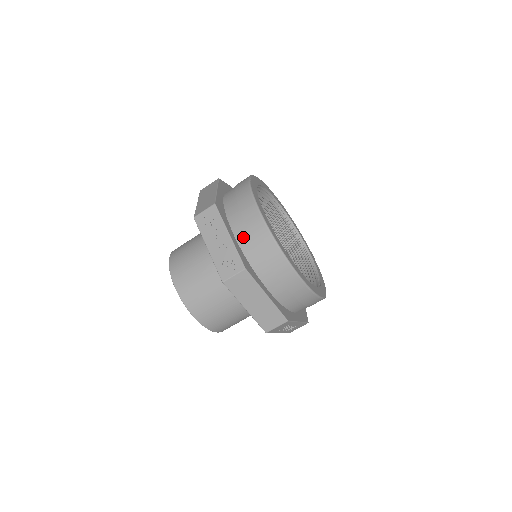
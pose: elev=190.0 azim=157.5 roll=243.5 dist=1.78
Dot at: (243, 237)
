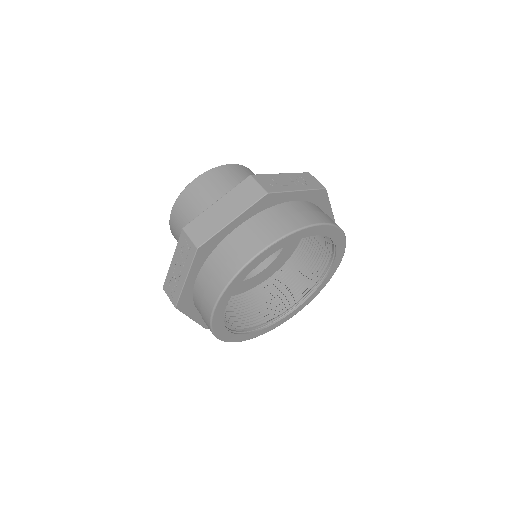
Dot at: (199, 287)
